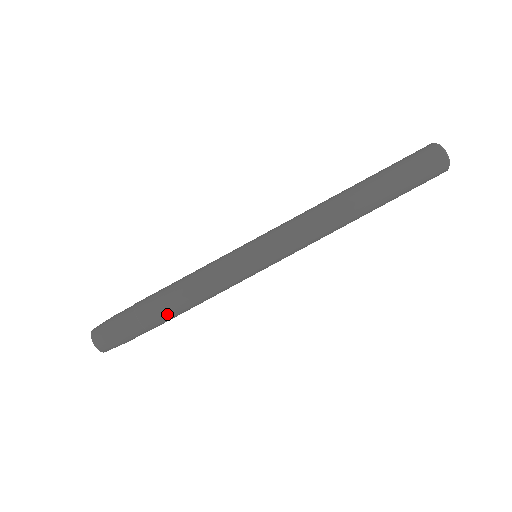
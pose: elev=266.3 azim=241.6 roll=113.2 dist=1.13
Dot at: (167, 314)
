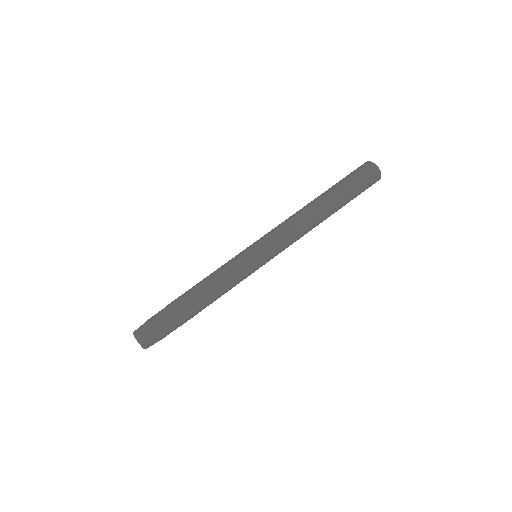
Dot at: (194, 307)
